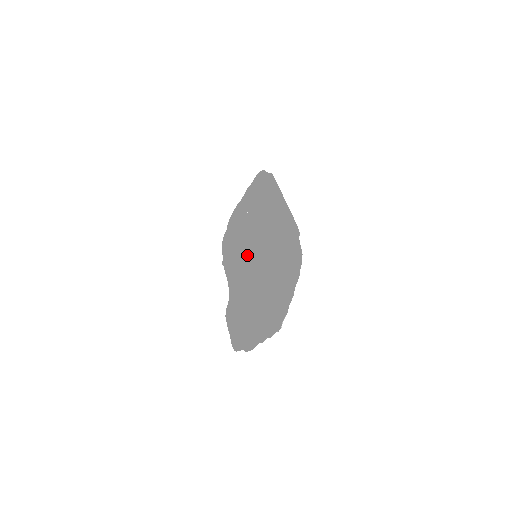
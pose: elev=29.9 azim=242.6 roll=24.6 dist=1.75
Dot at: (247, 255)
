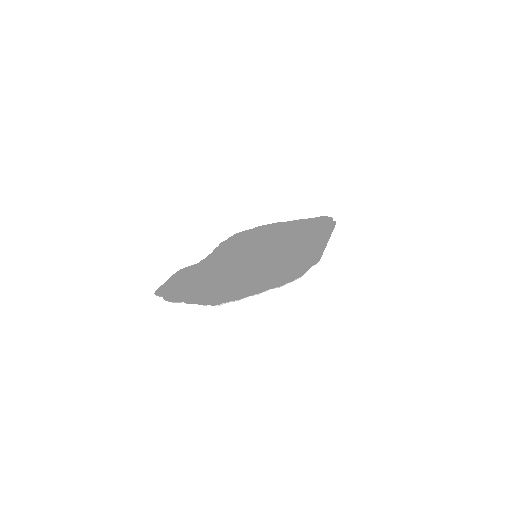
Dot at: (248, 252)
